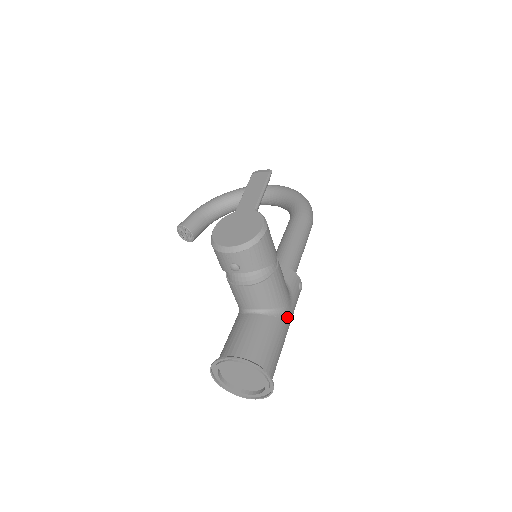
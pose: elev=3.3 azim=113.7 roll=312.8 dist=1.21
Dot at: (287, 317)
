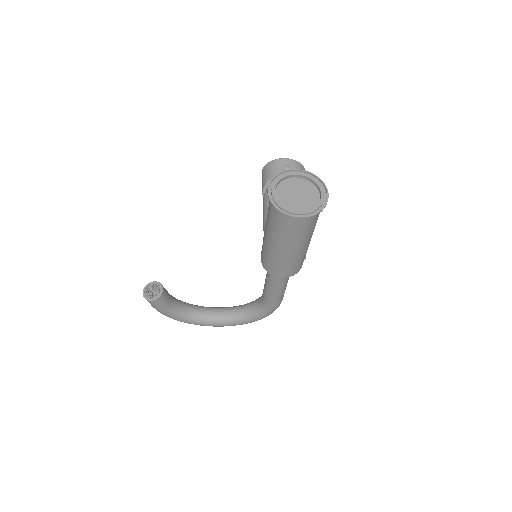
Dot at: occluded
